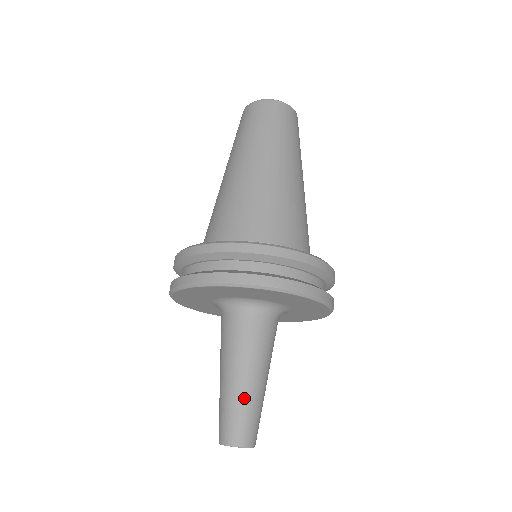
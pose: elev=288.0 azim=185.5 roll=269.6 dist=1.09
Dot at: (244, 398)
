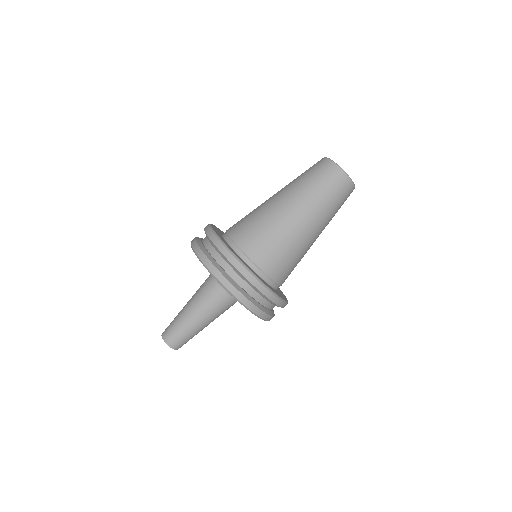
Dot at: (183, 322)
